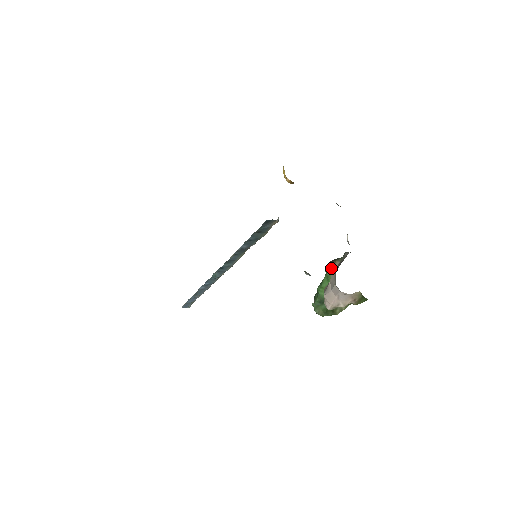
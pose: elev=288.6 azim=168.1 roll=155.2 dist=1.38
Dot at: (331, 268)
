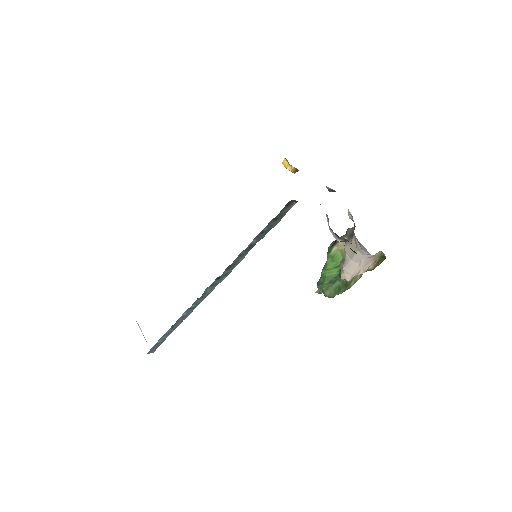
Dot at: (337, 247)
